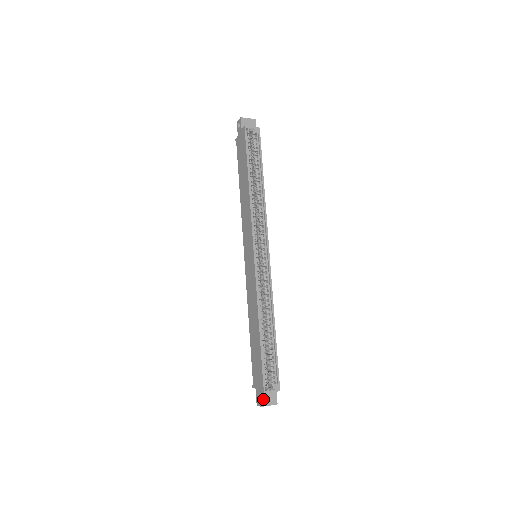
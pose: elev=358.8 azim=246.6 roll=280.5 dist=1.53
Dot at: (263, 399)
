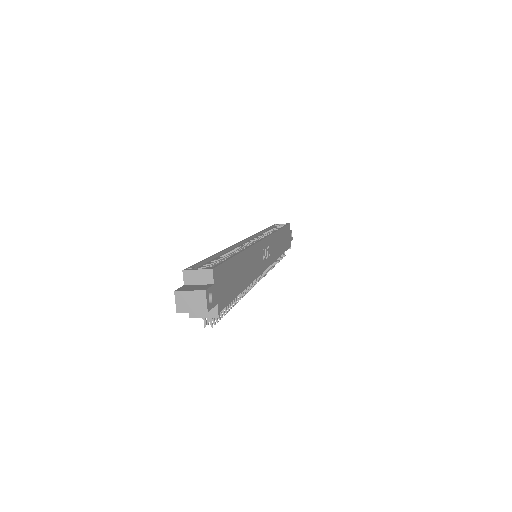
Dot at: (183, 288)
